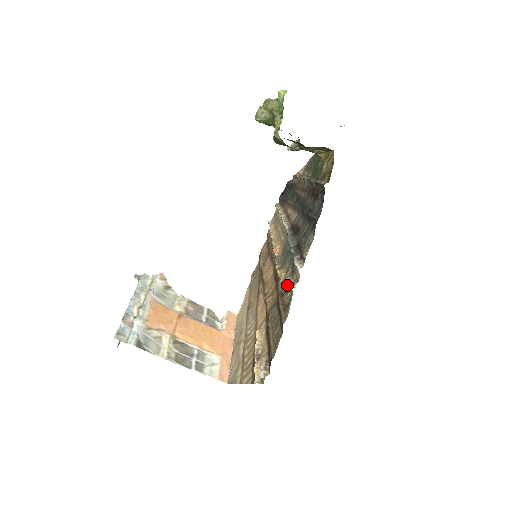
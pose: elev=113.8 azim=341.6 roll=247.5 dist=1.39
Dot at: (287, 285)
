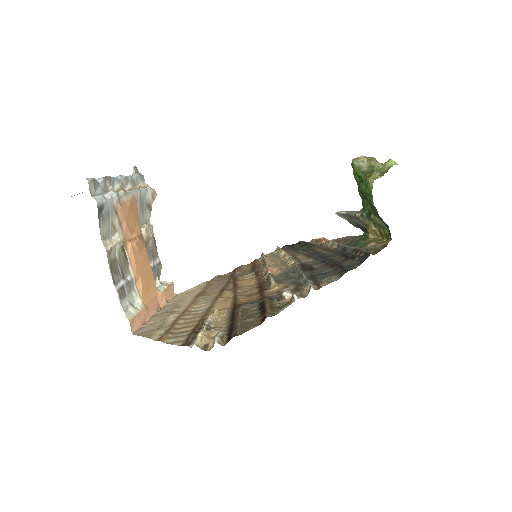
Dot at: (286, 294)
